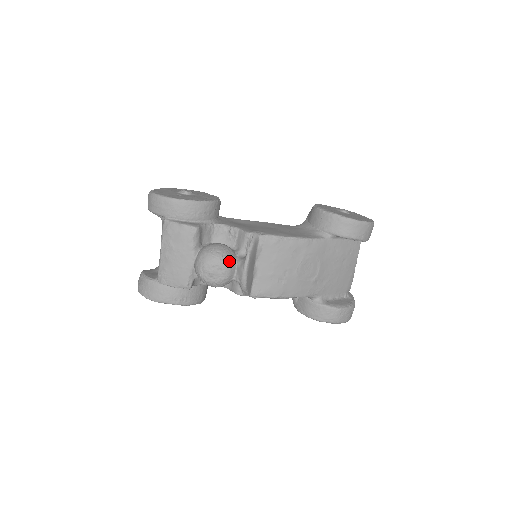
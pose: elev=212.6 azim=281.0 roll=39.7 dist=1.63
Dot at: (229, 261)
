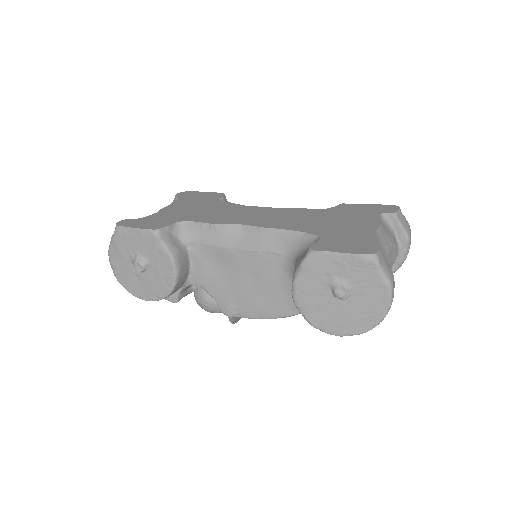
Dot at: occluded
